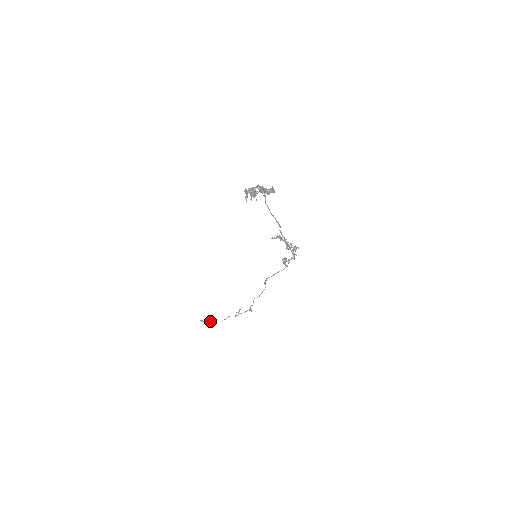
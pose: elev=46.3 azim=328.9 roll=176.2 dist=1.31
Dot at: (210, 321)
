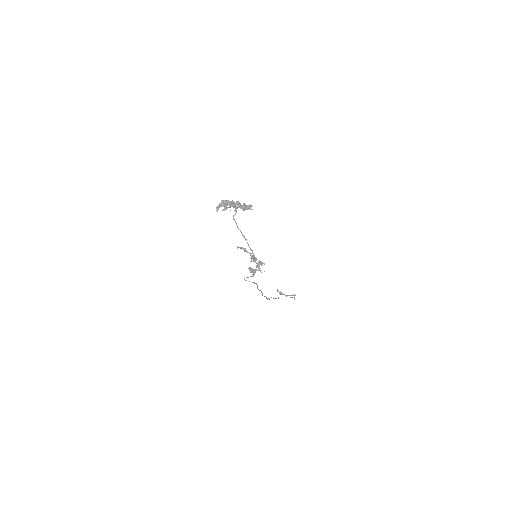
Dot at: (283, 294)
